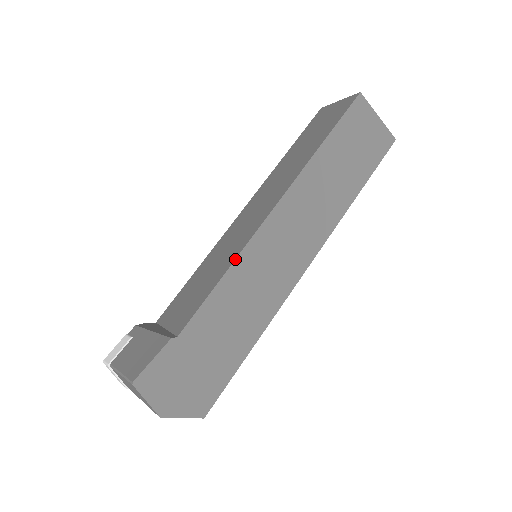
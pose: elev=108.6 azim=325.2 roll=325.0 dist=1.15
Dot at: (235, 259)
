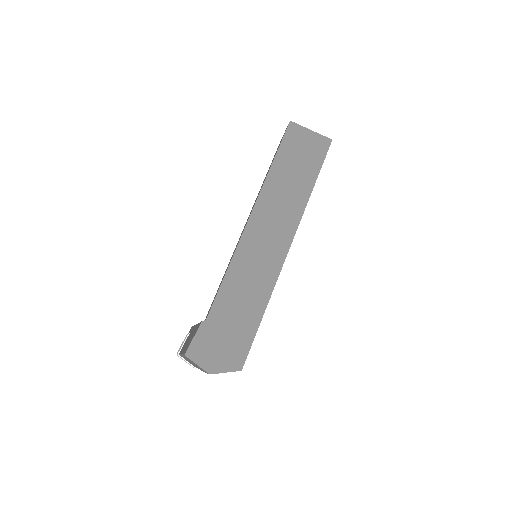
Dot at: (231, 260)
